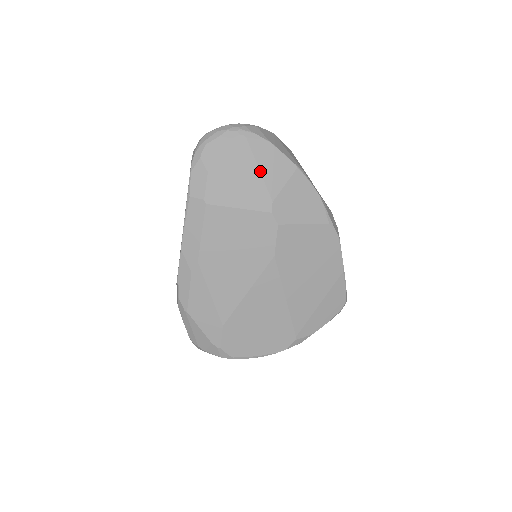
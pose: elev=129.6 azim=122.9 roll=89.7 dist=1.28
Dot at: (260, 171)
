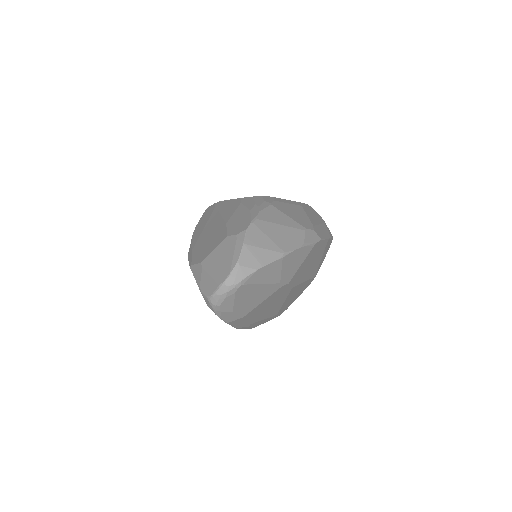
Dot at: (263, 284)
